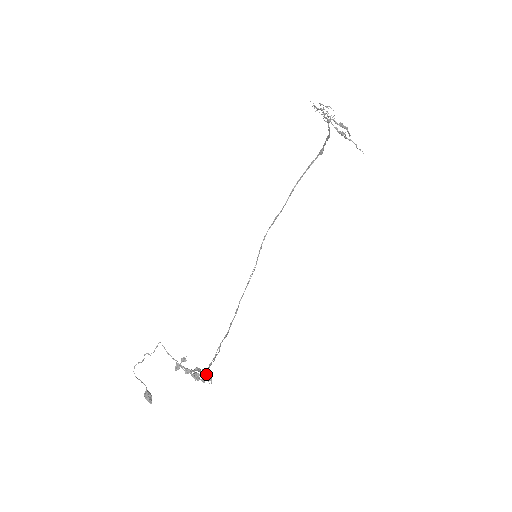
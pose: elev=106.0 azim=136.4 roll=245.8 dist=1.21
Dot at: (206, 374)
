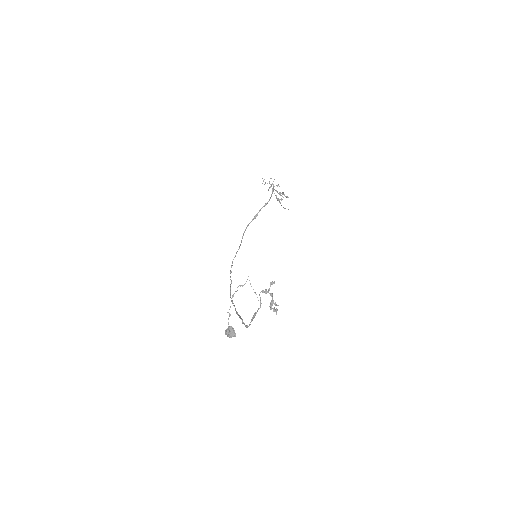
Dot at: (276, 304)
